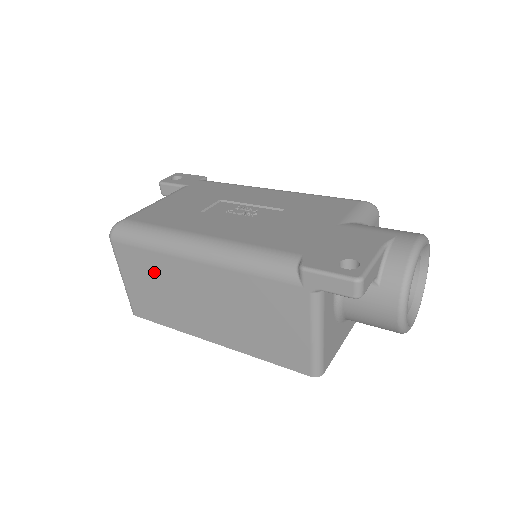
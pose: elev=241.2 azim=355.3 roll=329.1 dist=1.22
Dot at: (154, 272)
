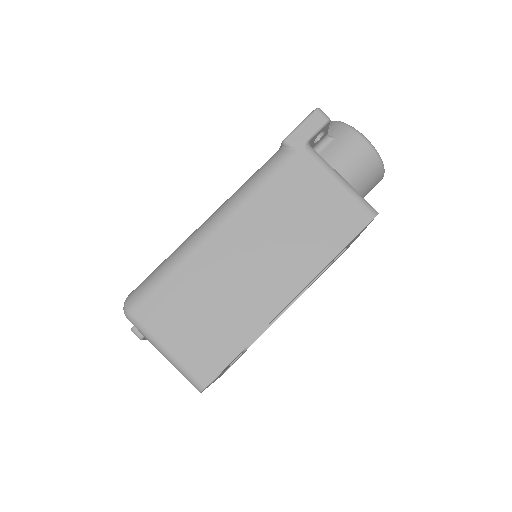
Dot at: (191, 292)
